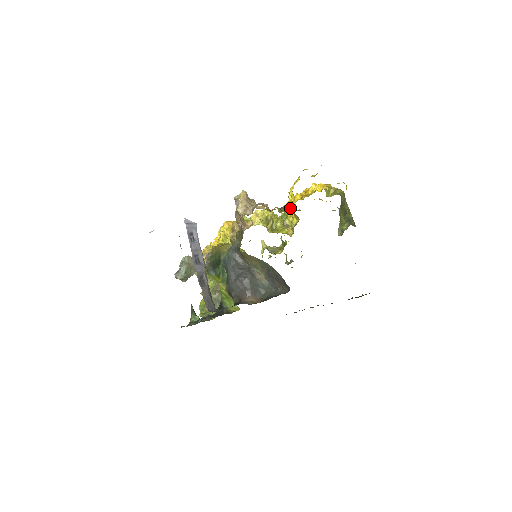
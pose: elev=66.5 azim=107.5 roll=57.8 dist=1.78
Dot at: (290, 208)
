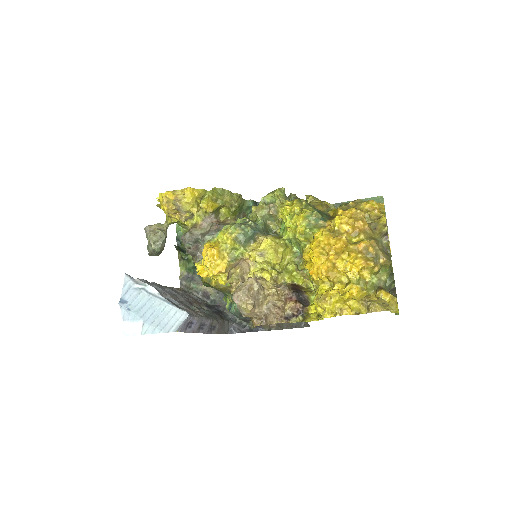
Dot at: (309, 269)
